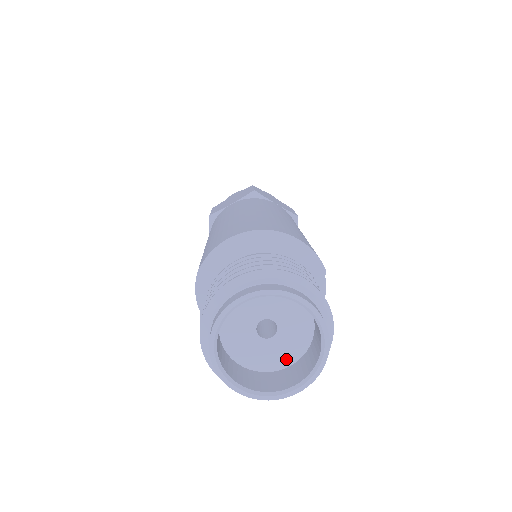
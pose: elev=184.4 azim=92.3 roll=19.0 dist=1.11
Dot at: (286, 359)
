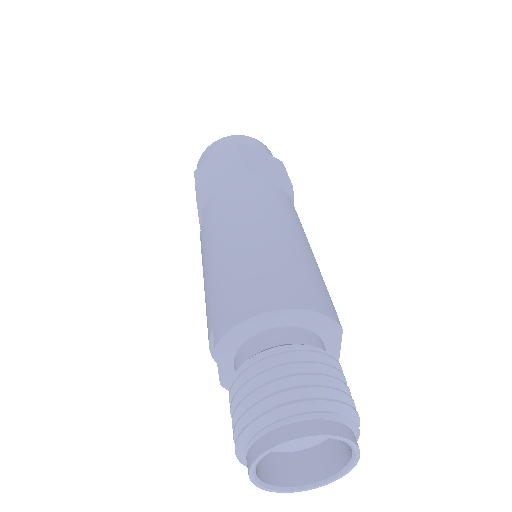
Dot at: (314, 442)
